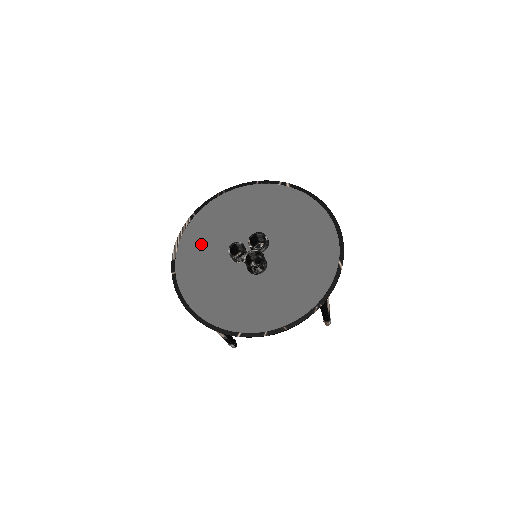
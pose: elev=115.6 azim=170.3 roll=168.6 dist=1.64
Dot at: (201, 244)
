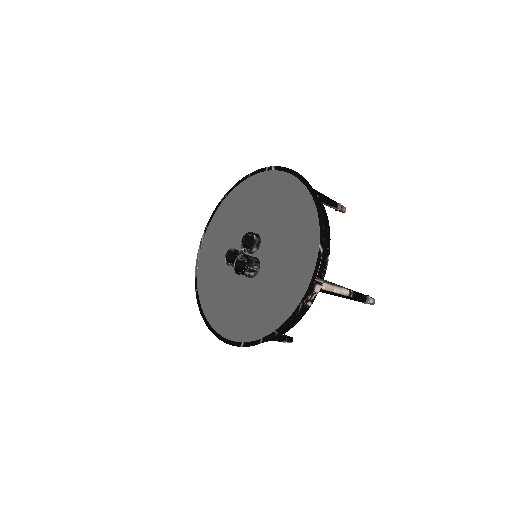
Dot at: (212, 256)
